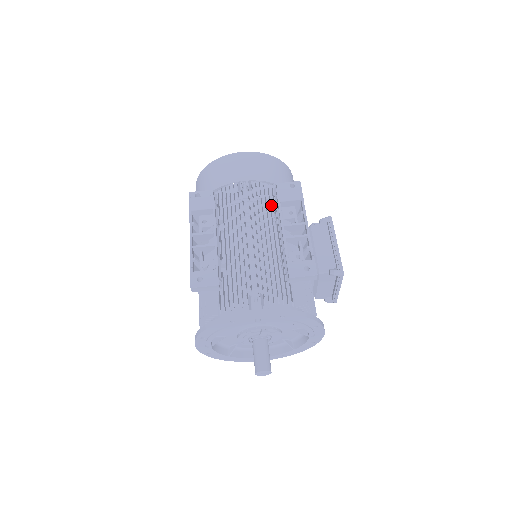
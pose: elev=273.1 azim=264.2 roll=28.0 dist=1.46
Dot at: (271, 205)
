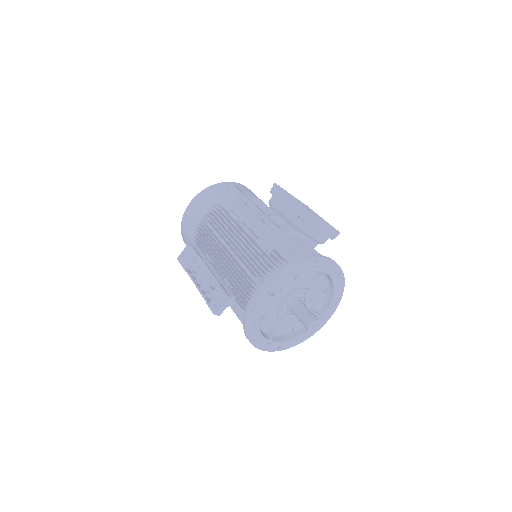
Dot at: (231, 216)
